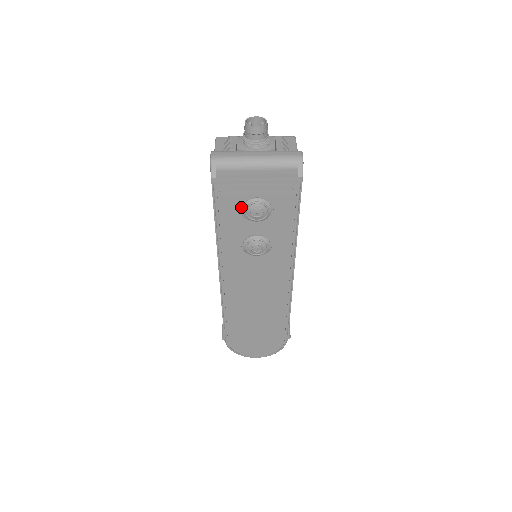
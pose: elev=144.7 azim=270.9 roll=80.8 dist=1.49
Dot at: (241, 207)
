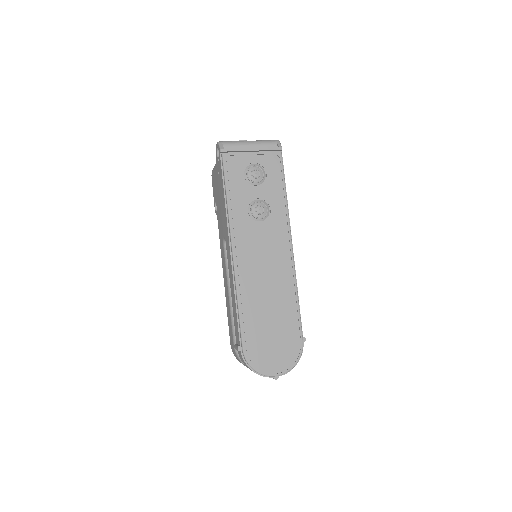
Dot at: (243, 174)
